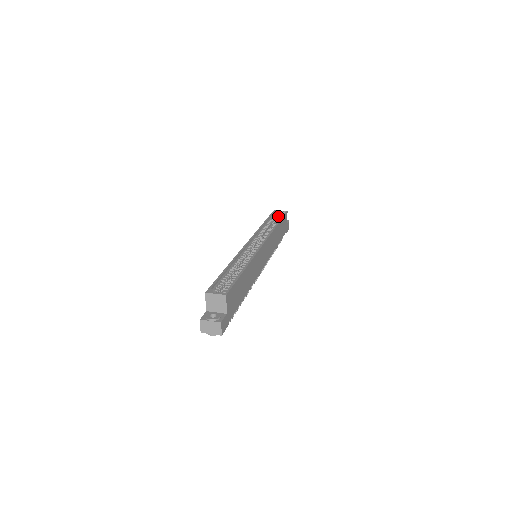
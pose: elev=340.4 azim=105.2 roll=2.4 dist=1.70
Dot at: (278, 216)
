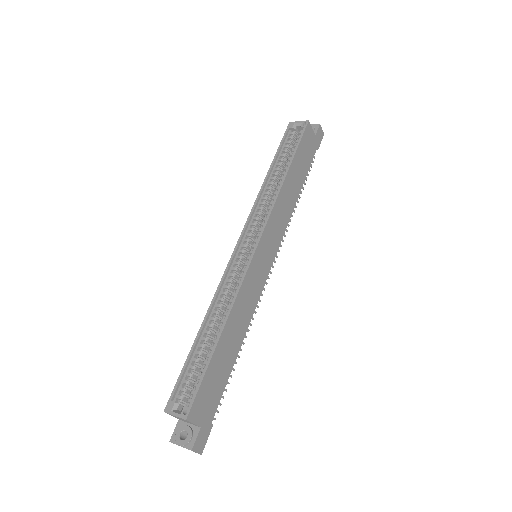
Dot at: (296, 133)
